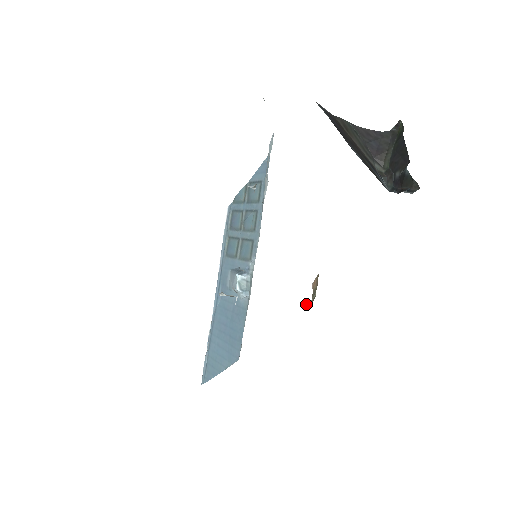
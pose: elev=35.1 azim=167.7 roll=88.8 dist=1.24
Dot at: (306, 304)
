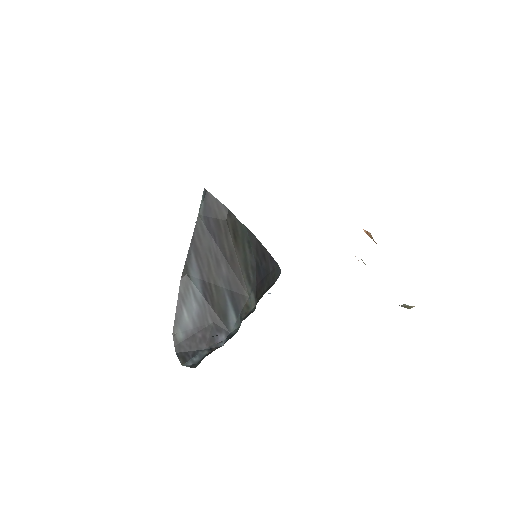
Dot at: (402, 305)
